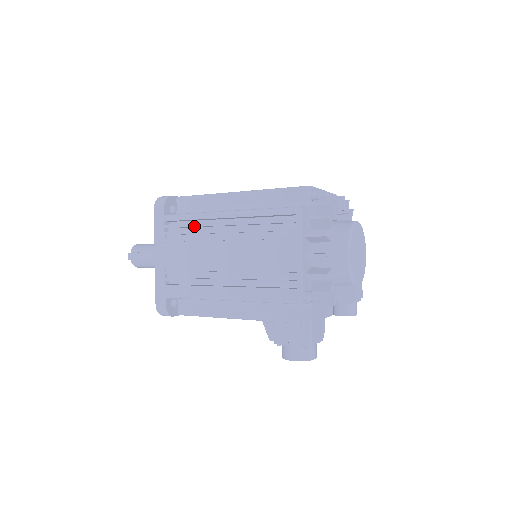
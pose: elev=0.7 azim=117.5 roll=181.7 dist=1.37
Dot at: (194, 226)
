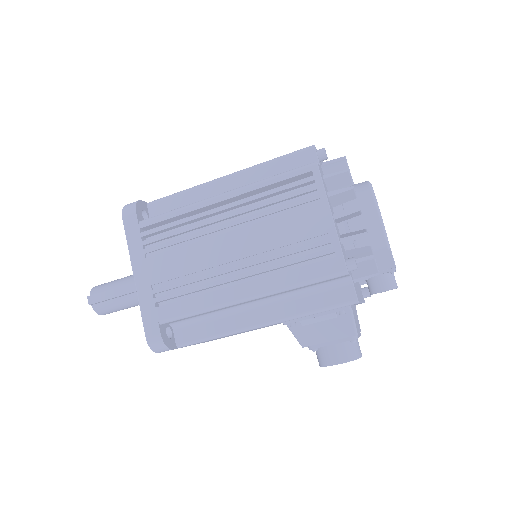
Dot at: (182, 223)
